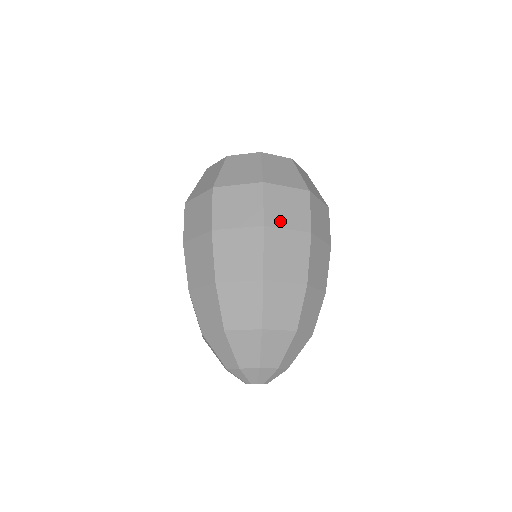
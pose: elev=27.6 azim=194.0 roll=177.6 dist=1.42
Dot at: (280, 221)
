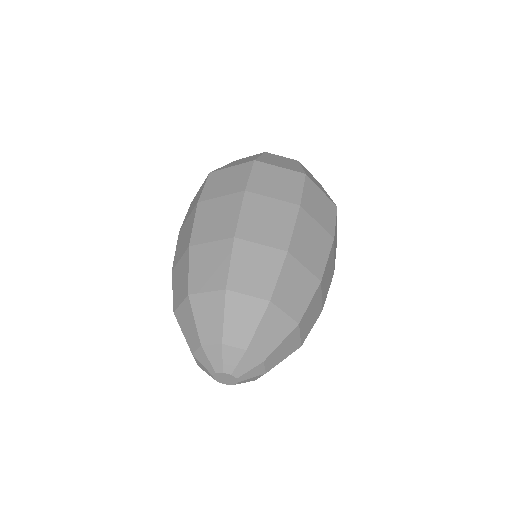
Dot at: (313, 212)
